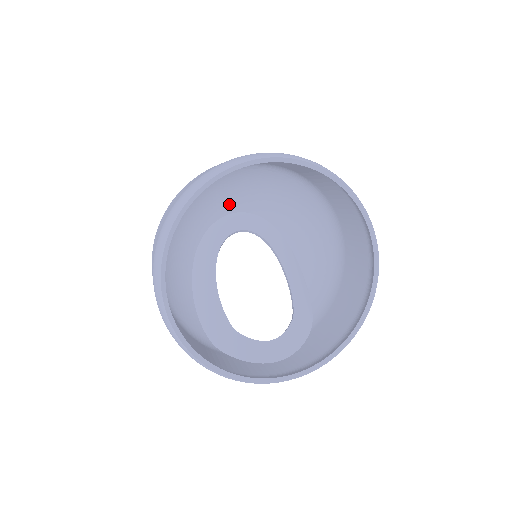
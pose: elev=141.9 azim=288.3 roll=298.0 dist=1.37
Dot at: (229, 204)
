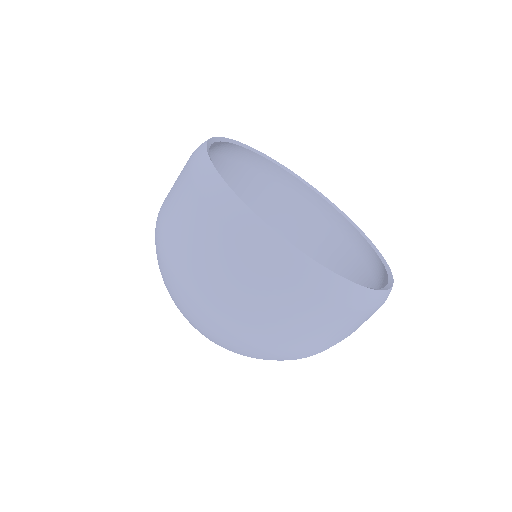
Dot at: occluded
